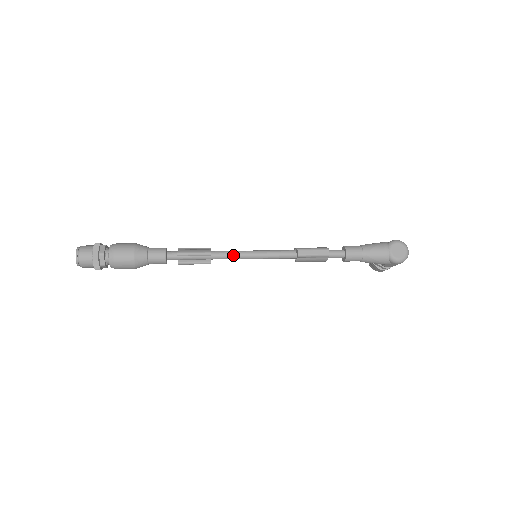
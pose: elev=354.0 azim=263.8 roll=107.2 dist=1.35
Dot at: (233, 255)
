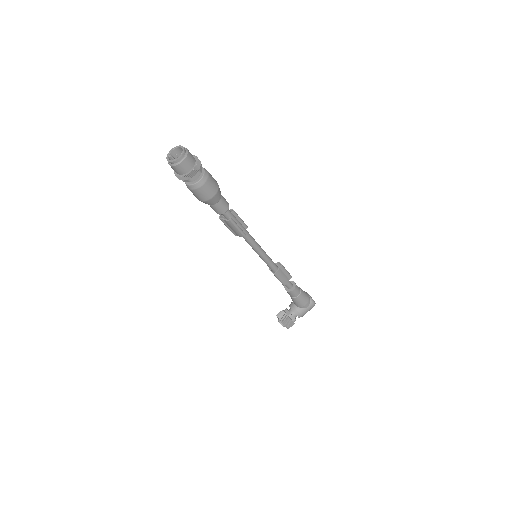
Dot at: (254, 239)
